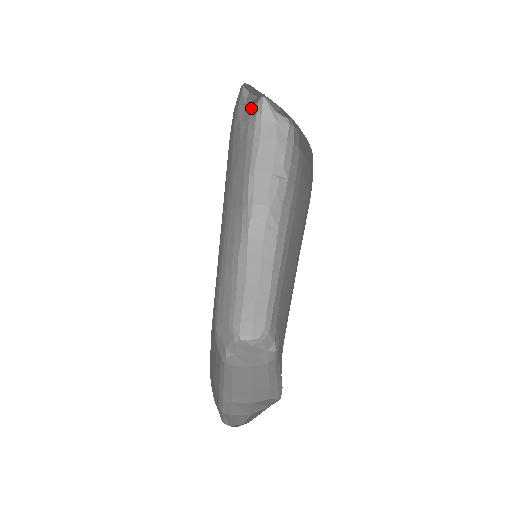
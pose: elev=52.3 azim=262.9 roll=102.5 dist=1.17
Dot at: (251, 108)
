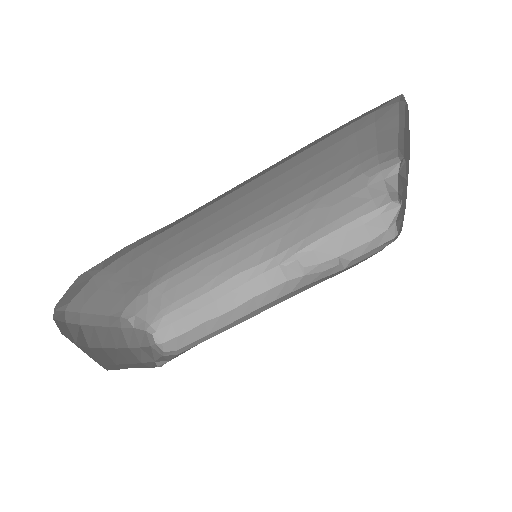
Dot at: (384, 194)
